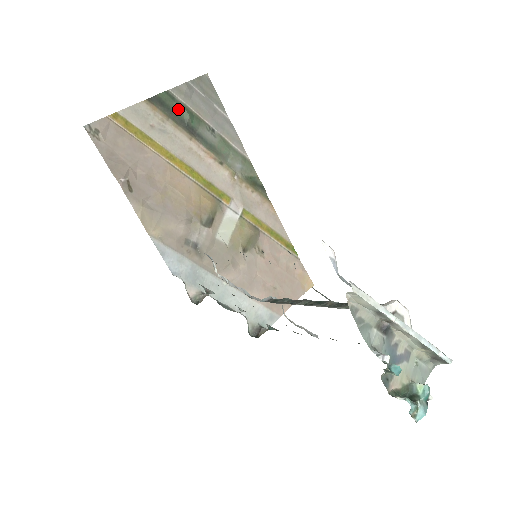
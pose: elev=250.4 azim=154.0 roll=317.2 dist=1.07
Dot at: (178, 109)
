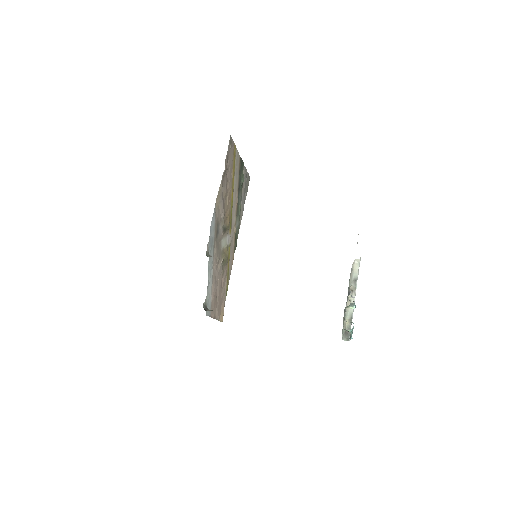
Dot at: (242, 174)
